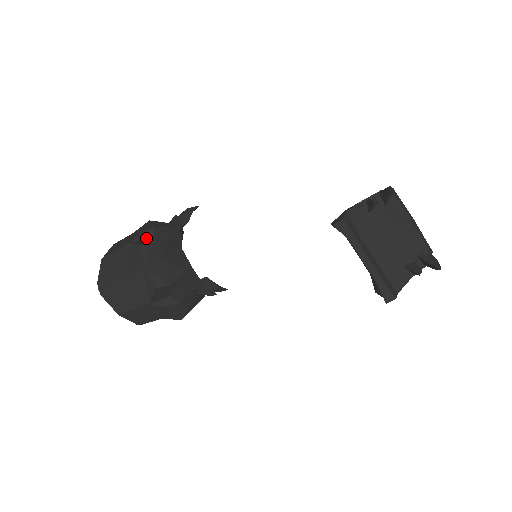
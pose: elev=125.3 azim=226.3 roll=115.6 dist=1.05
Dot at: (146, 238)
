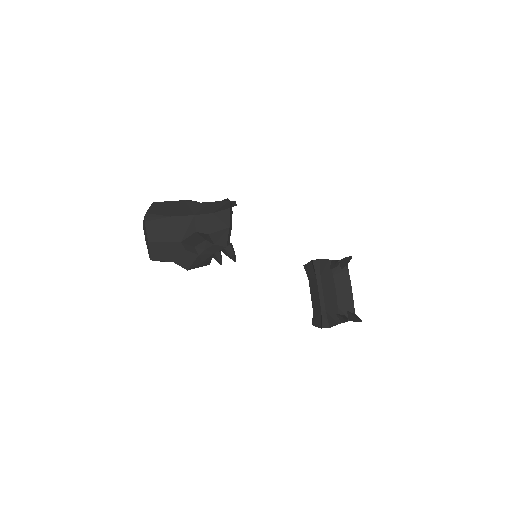
Dot at: occluded
